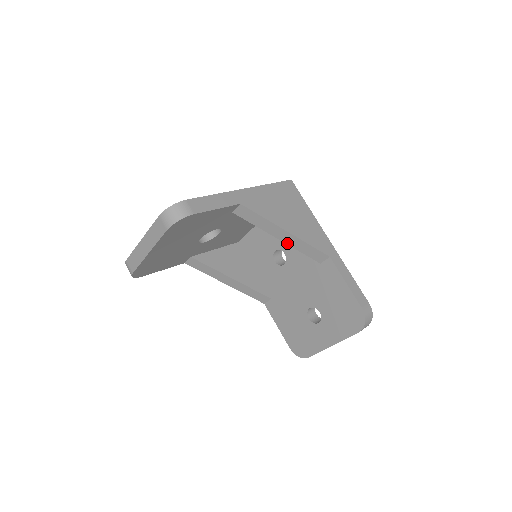
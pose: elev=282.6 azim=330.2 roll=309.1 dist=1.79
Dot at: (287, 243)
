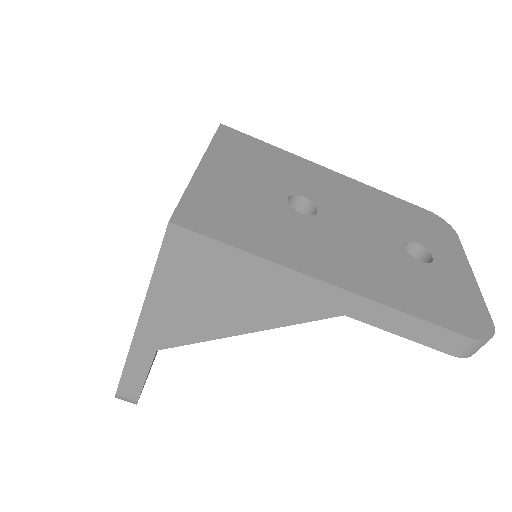
Dot at: occluded
